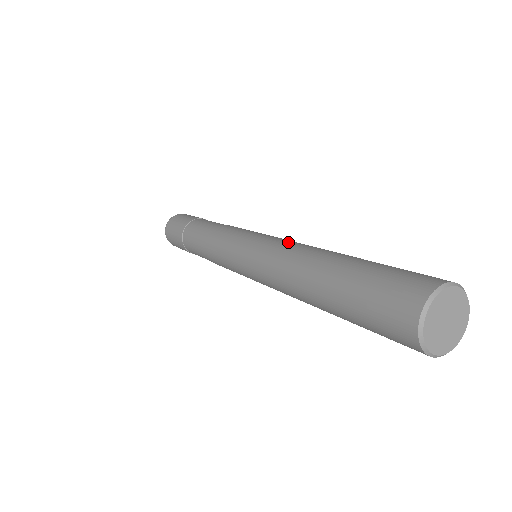
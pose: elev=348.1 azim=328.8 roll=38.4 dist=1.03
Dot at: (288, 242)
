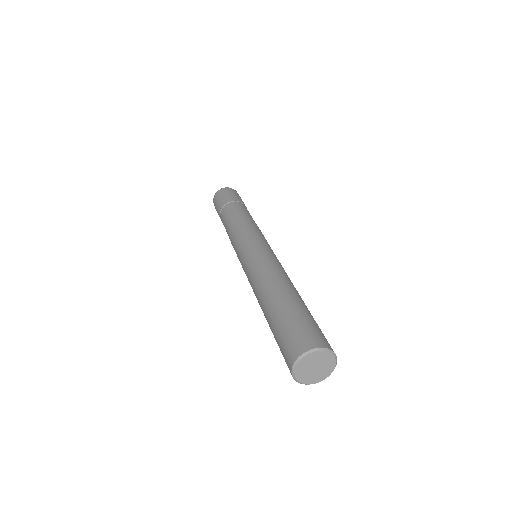
Dot at: (266, 263)
